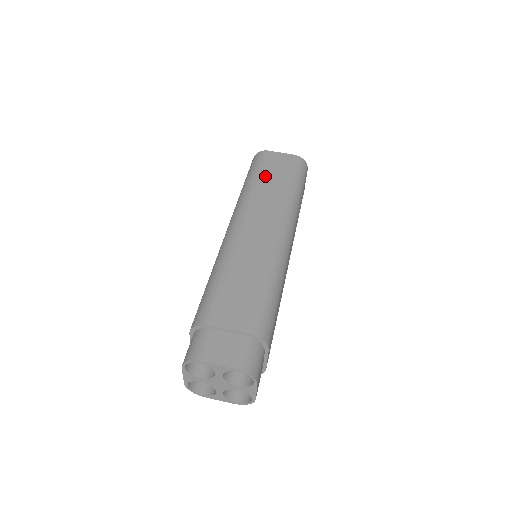
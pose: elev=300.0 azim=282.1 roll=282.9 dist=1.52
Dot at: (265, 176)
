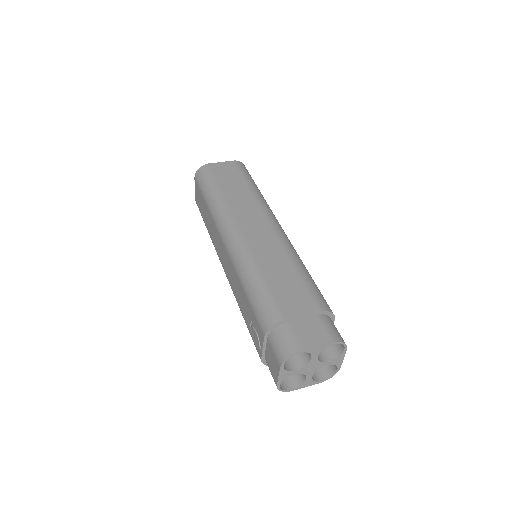
Dot at: (224, 185)
